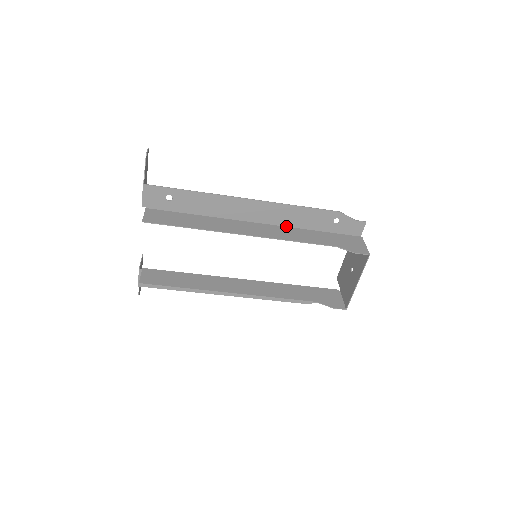
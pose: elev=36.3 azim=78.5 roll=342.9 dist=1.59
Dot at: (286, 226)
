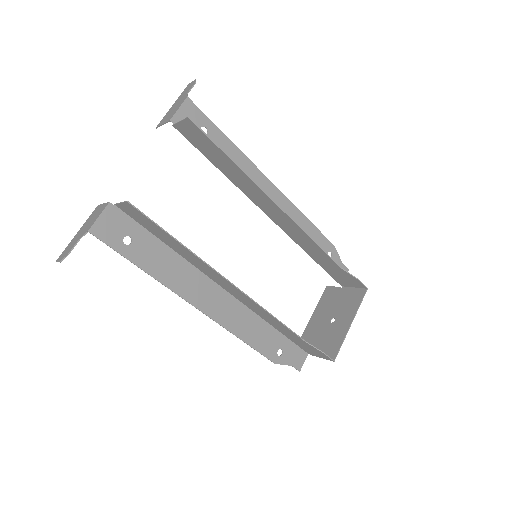
Dot at: (291, 236)
